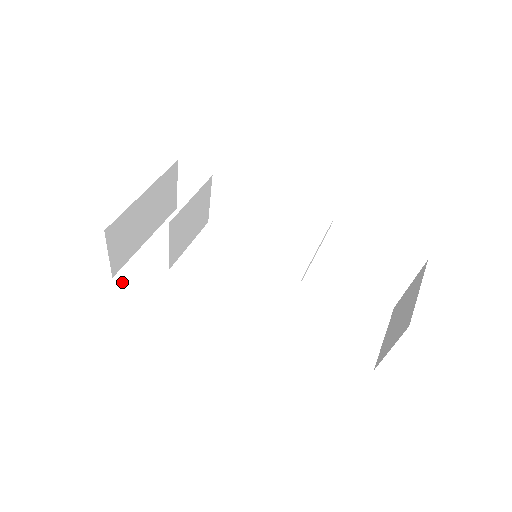
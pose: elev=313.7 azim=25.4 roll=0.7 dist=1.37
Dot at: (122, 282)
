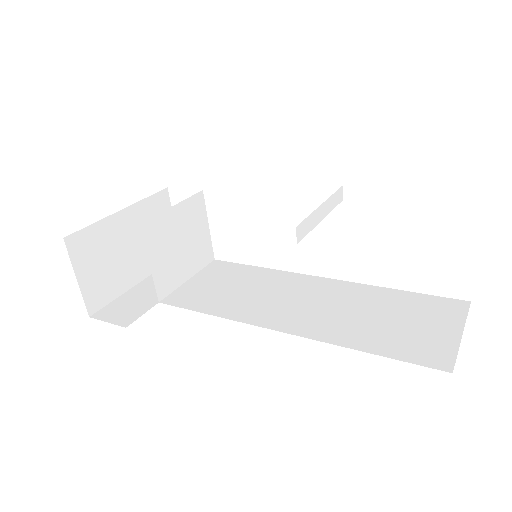
Dot at: (99, 319)
